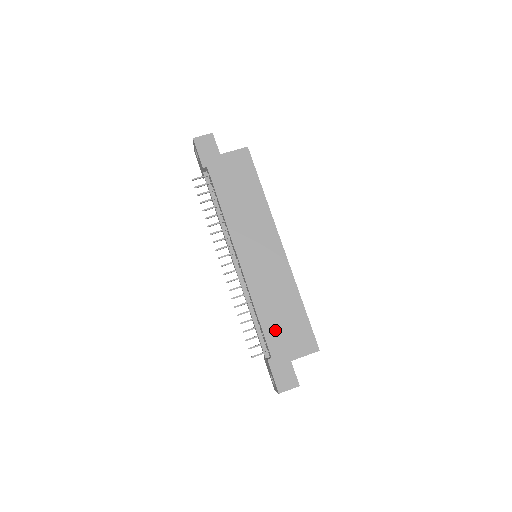
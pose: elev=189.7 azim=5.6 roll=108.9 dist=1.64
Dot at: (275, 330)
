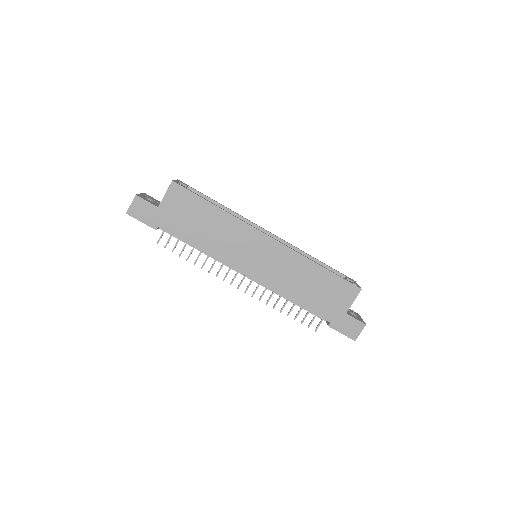
Dot at: (316, 302)
